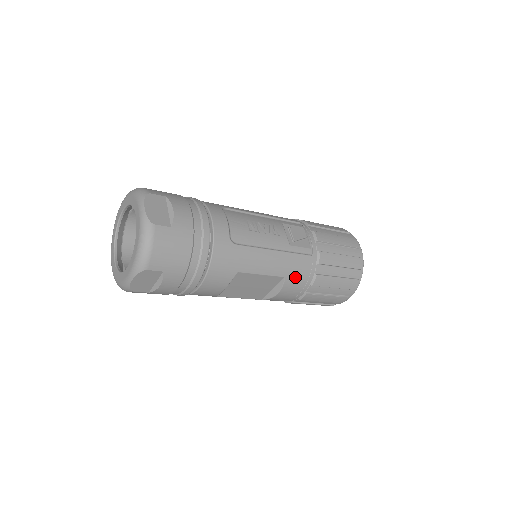
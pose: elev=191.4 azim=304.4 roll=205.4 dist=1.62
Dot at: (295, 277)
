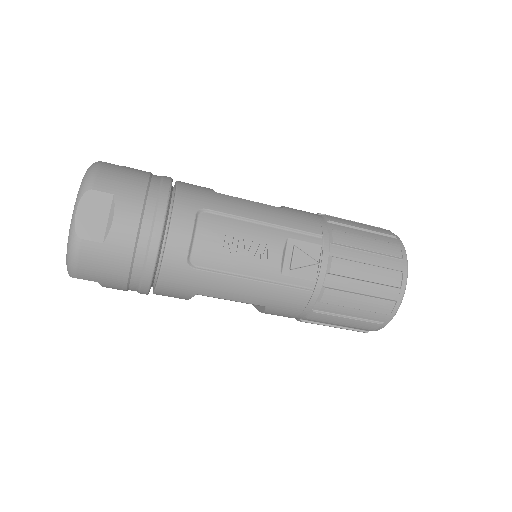
Dot at: (281, 308)
